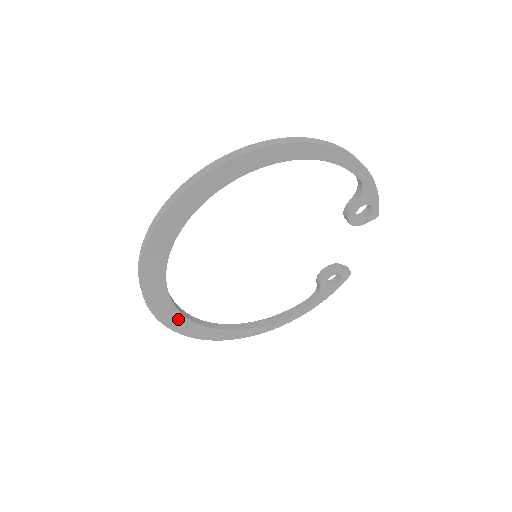
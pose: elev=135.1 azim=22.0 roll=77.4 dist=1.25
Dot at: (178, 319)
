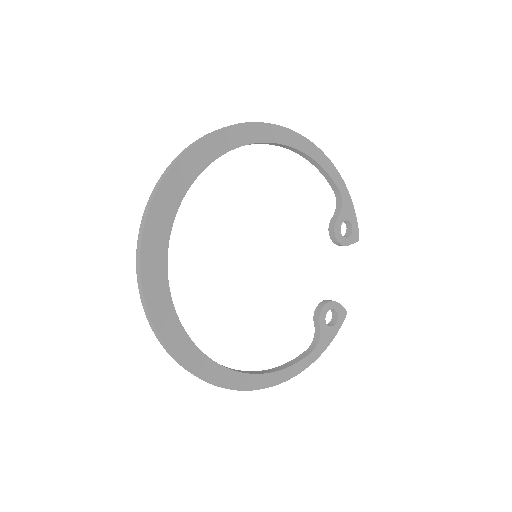
Dot at: (173, 327)
